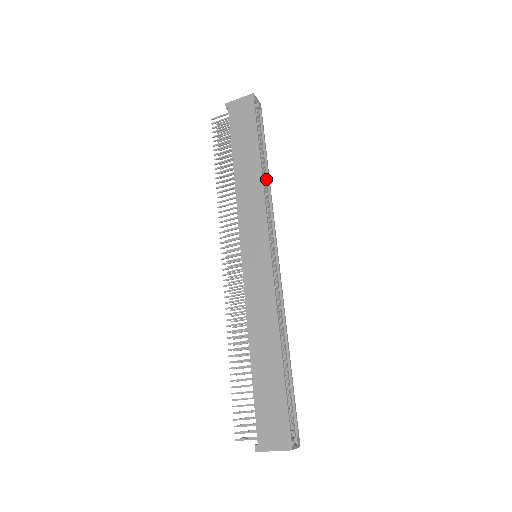
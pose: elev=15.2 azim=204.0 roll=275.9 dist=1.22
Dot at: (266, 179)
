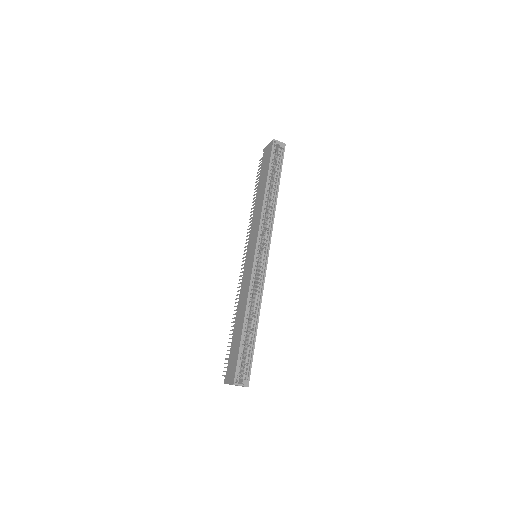
Dot at: (274, 200)
